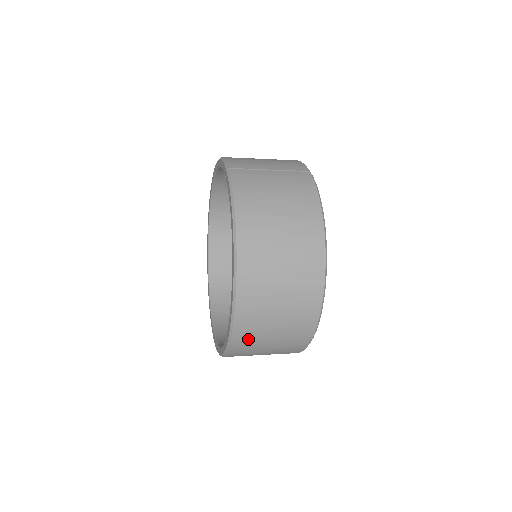
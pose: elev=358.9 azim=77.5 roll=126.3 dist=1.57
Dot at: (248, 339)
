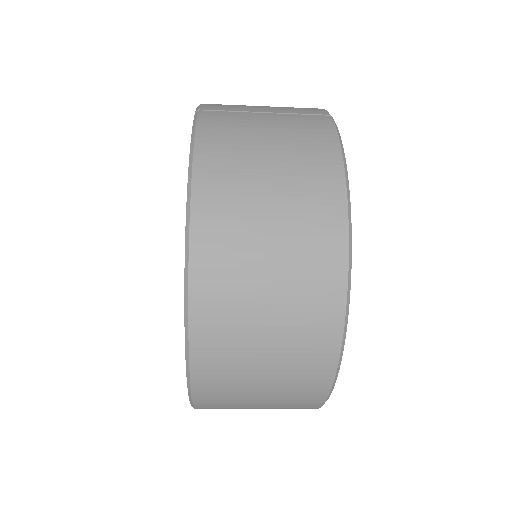
Dot at: (220, 384)
